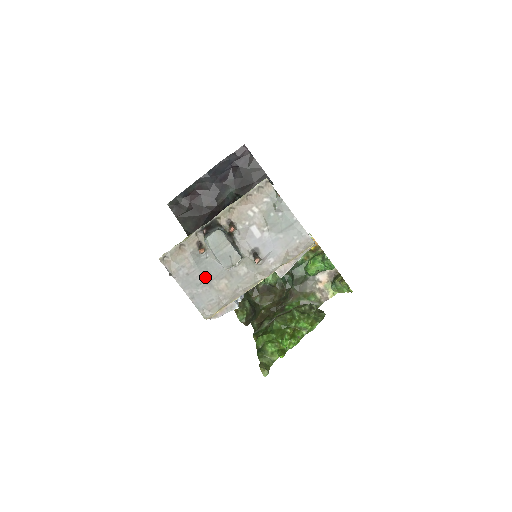
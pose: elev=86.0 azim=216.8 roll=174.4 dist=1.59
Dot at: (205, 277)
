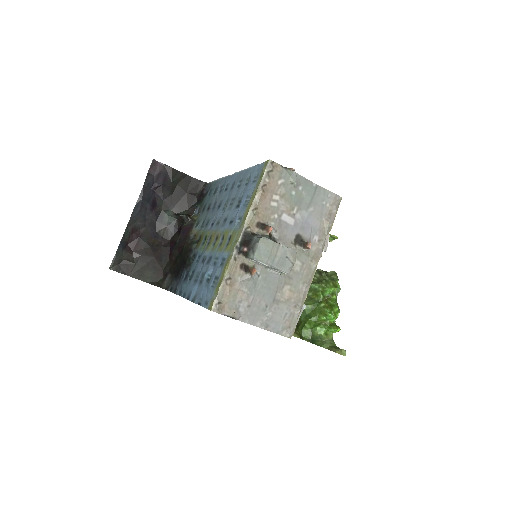
Dot at: (267, 297)
